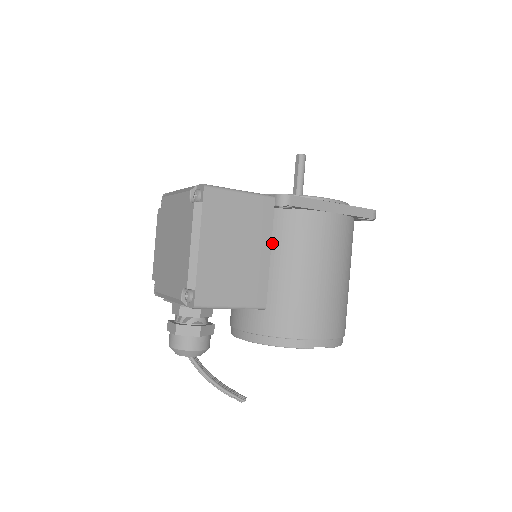
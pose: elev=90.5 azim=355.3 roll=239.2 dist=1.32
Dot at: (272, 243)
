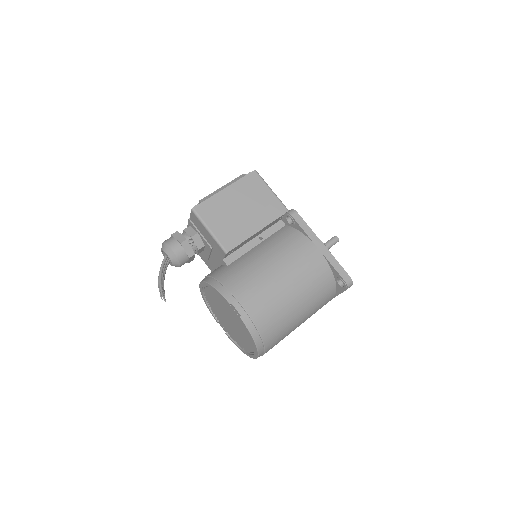
Dot at: (267, 239)
